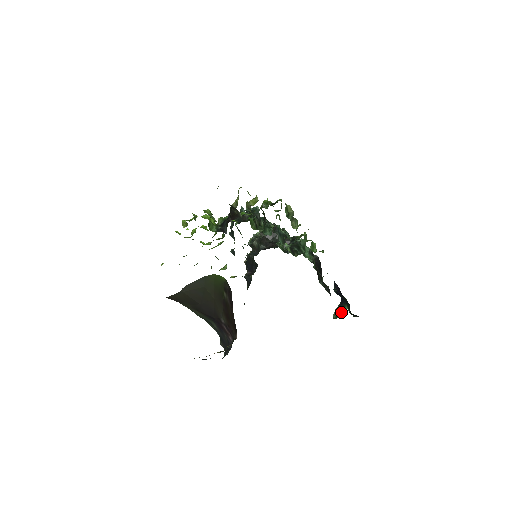
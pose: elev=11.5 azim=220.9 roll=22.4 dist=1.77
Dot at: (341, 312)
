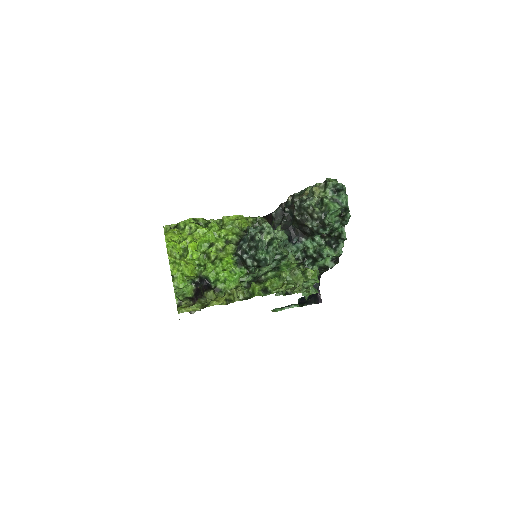
Dot at: (284, 309)
